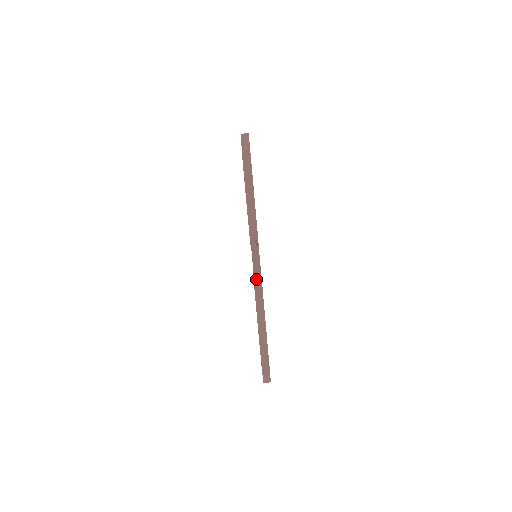
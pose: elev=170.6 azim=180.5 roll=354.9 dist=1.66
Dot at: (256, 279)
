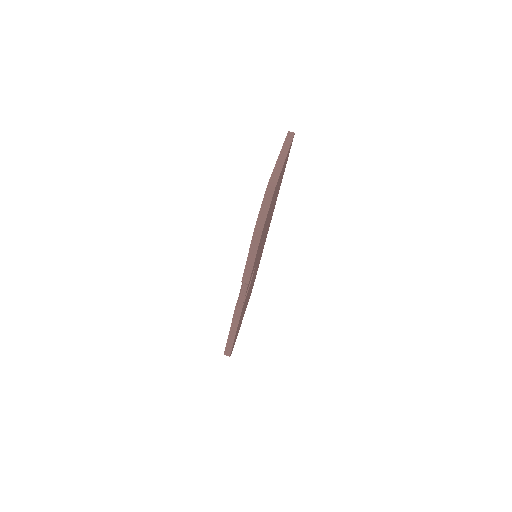
Dot at: (238, 306)
